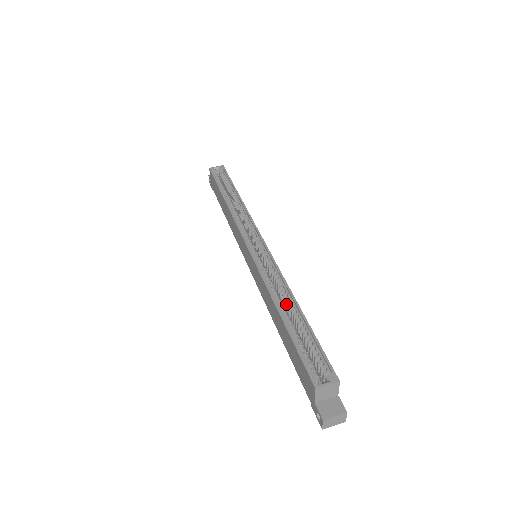
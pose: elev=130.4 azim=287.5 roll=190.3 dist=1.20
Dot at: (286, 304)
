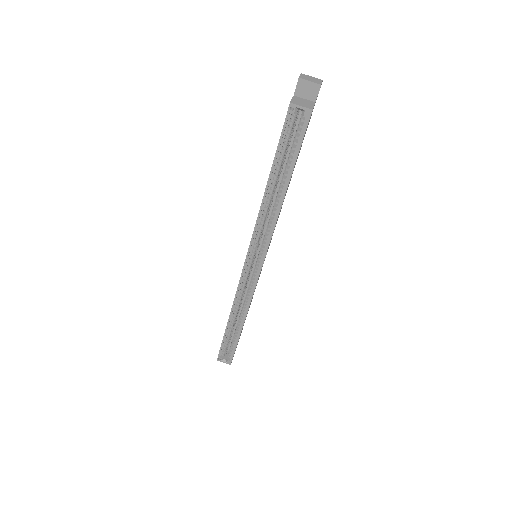
Dot at: occluded
